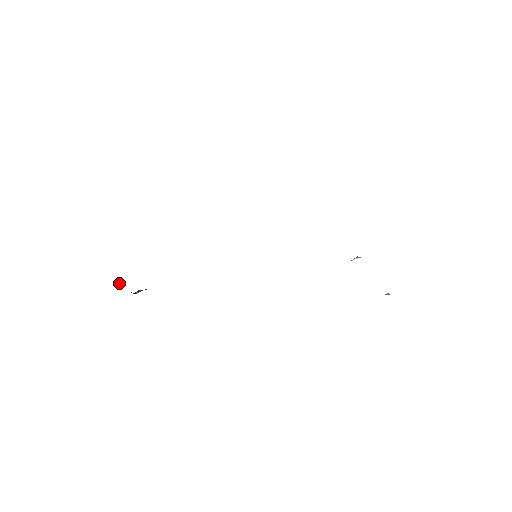
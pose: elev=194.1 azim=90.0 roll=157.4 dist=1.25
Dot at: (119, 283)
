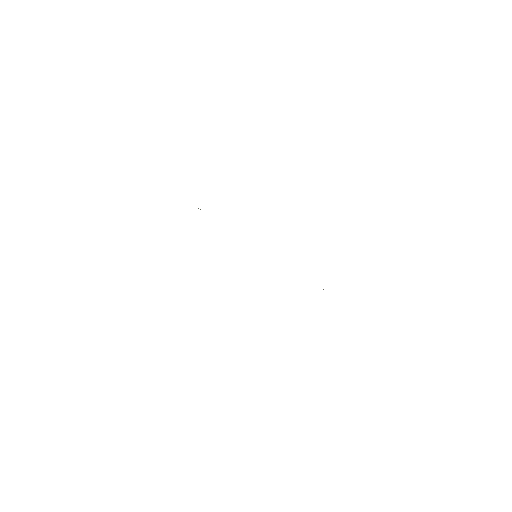
Dot at: occluded
